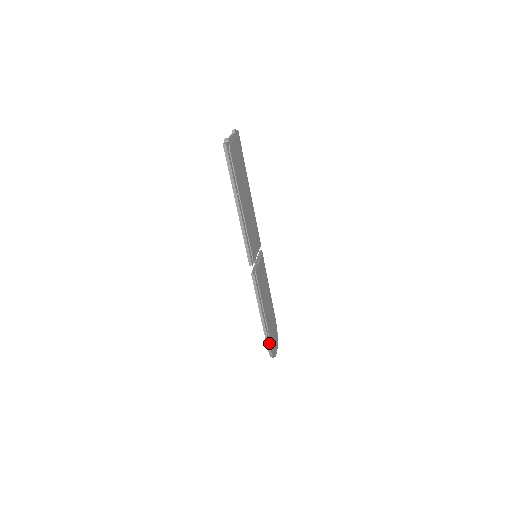
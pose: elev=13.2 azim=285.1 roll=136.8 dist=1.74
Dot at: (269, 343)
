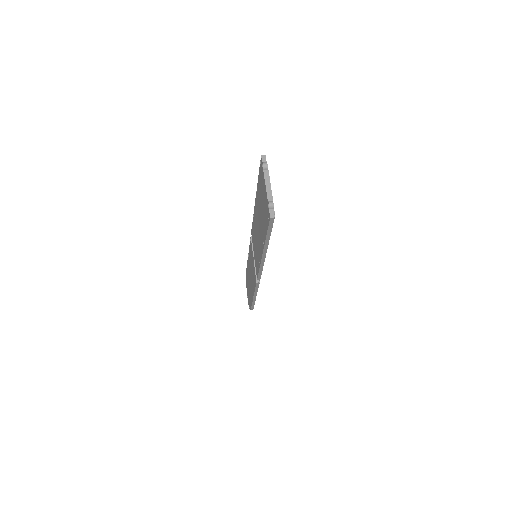
Dot at: occluded
